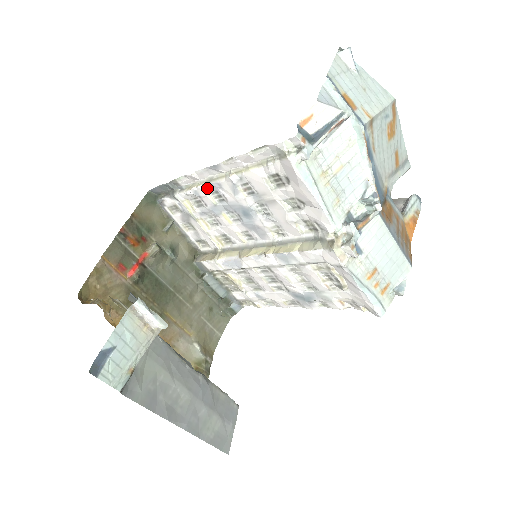
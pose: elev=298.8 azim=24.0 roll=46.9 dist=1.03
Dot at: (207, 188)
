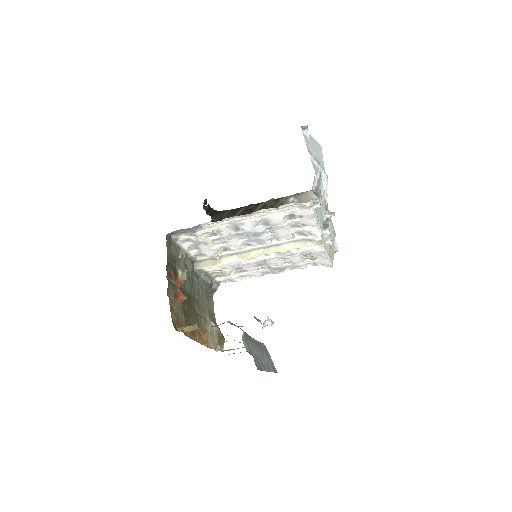
Dot at: (229, 226)
